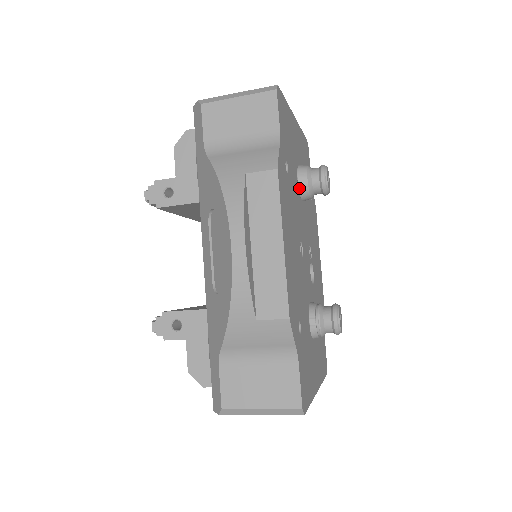
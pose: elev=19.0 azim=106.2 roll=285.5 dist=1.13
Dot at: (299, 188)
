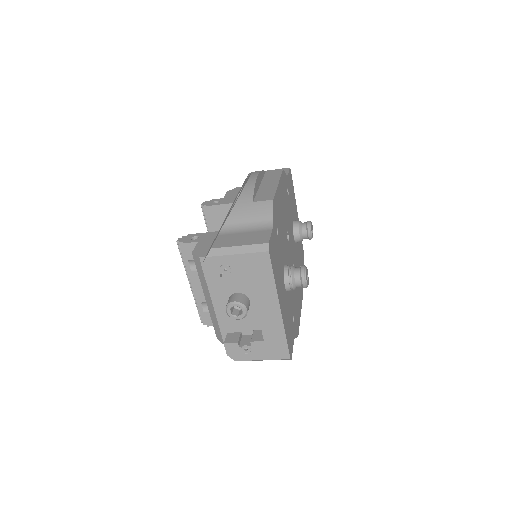
Dot at: (293, 225)
